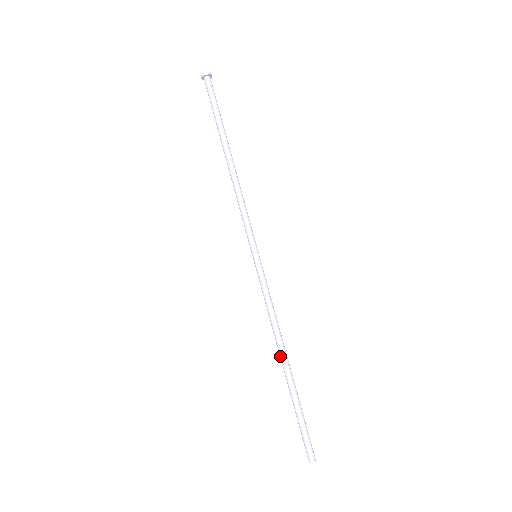
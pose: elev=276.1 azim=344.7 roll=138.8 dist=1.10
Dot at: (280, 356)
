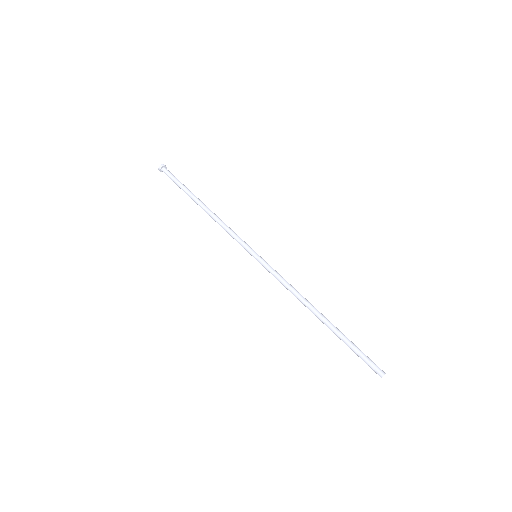
Dot at: (312, 312)
